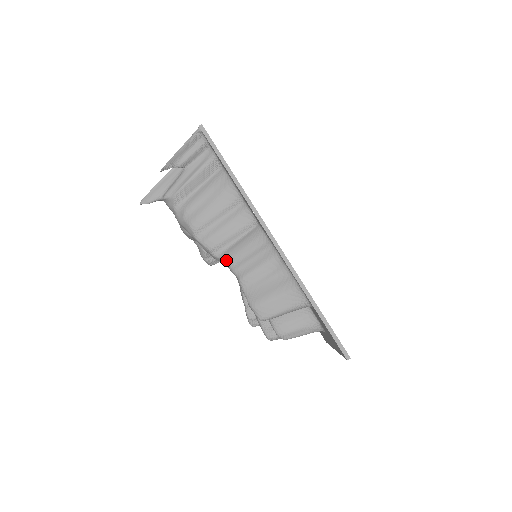
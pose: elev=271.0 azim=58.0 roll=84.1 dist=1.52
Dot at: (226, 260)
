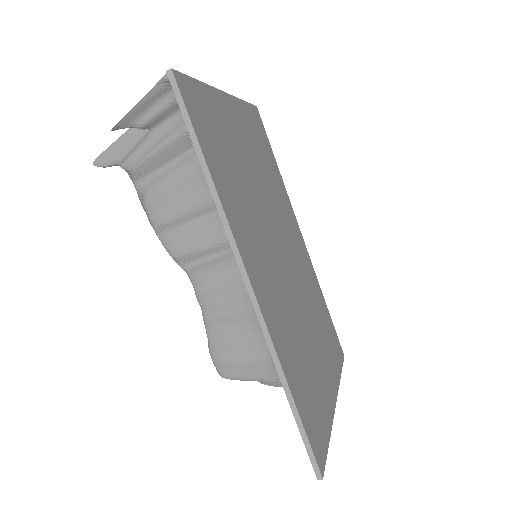
Dot at: (192, 281)
